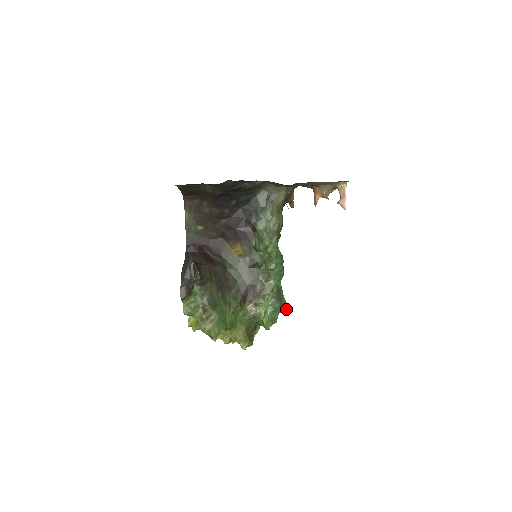
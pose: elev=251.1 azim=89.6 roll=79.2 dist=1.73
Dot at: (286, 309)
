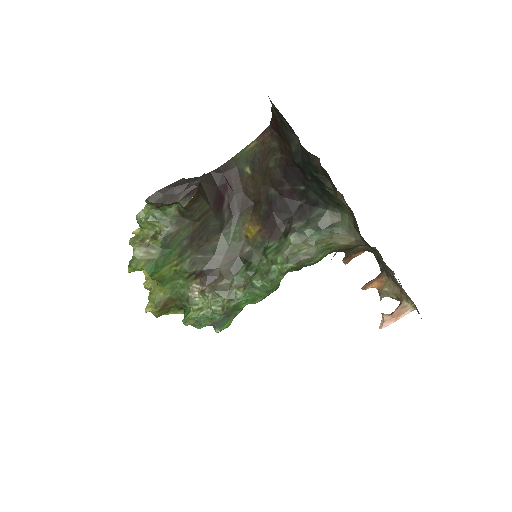
Dot at: (221, 330)
